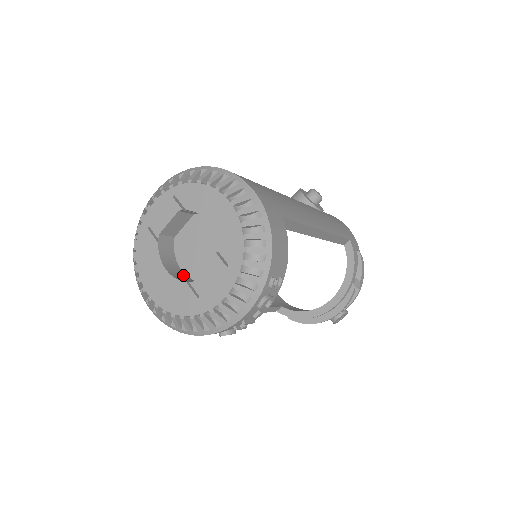
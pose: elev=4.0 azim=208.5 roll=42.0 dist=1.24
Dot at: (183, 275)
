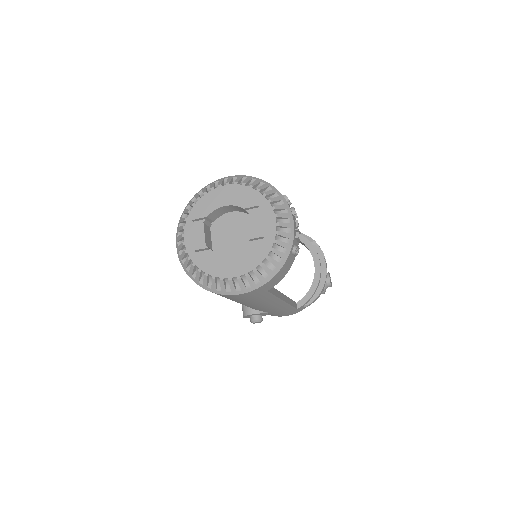
Dot at: occluded
